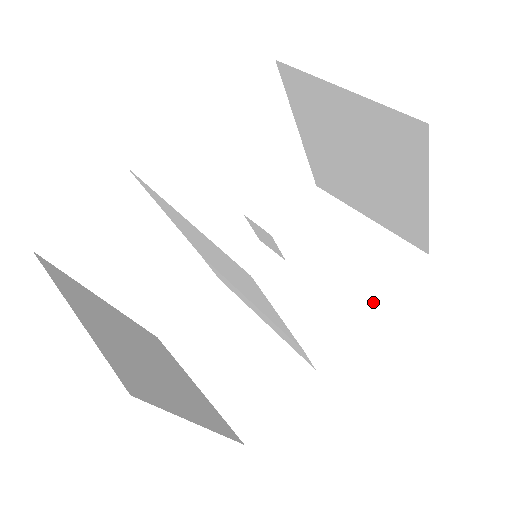
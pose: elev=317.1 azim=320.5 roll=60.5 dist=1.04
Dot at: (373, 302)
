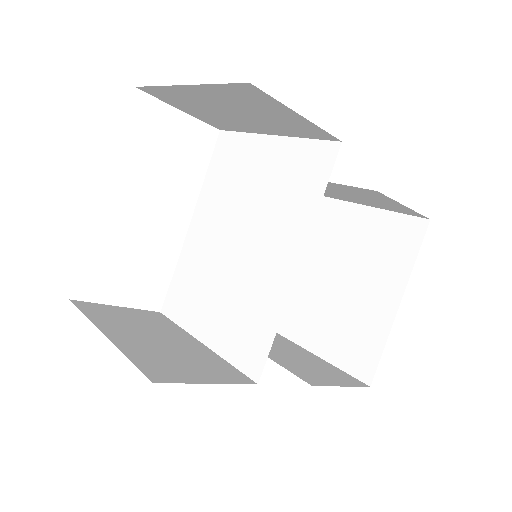
Dot at: (321, 382)
